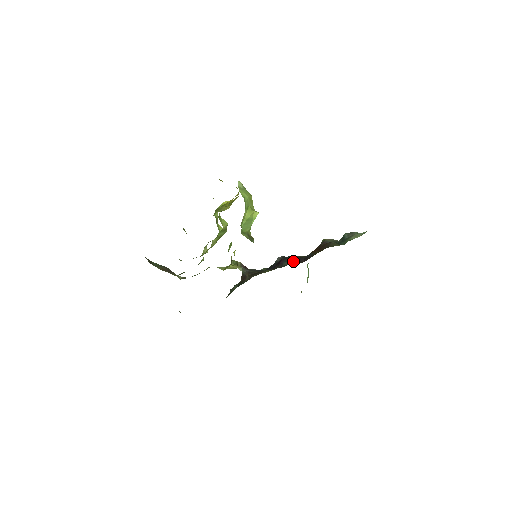
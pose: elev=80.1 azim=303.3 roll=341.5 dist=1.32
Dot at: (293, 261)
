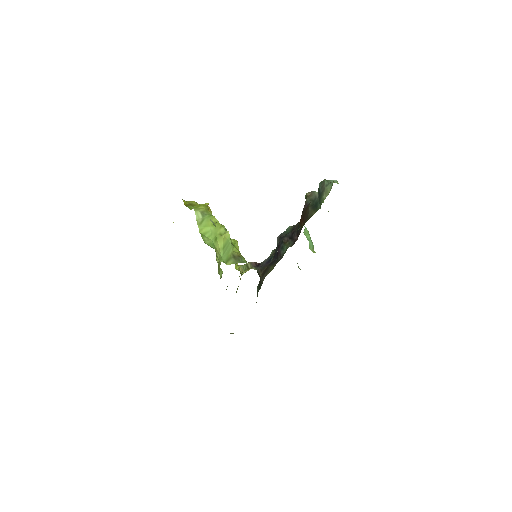
Dot at: (287, 246)
